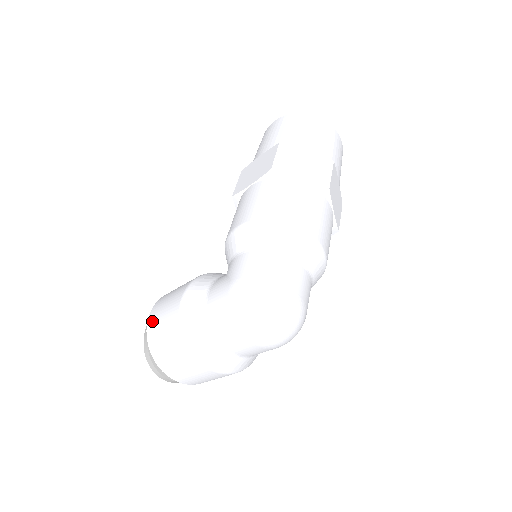
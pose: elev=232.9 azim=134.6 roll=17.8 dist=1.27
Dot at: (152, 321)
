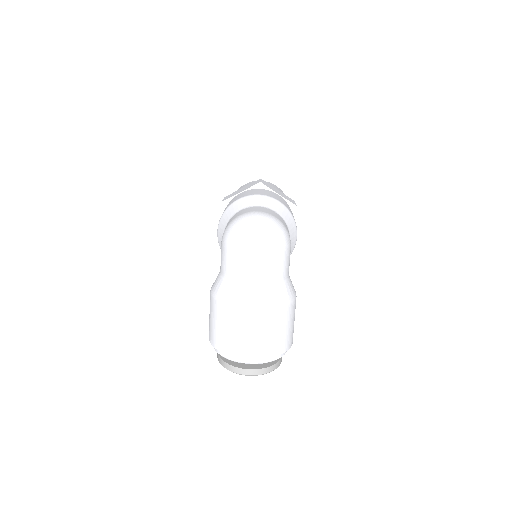
Dot at: (209, 333)
